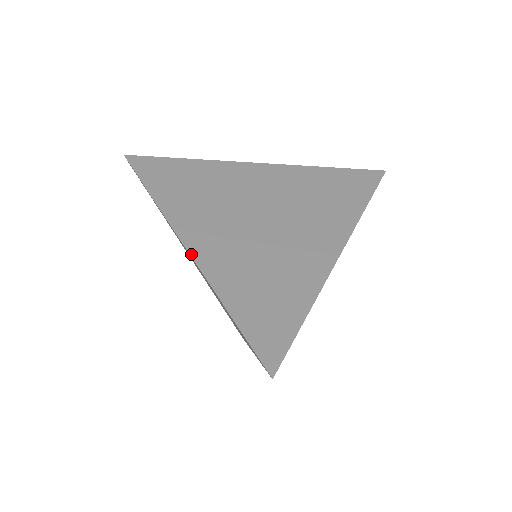
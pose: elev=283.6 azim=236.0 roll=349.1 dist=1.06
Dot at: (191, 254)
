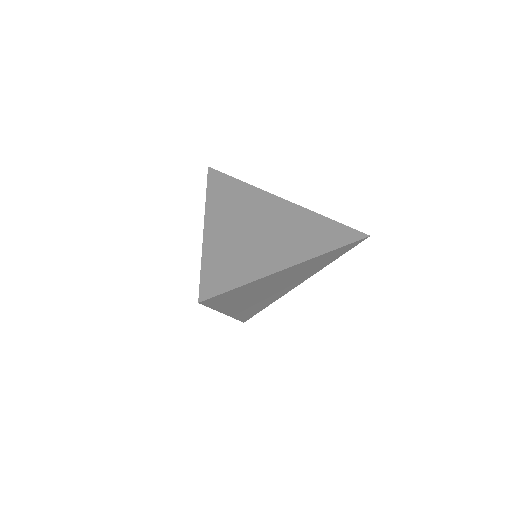
Dot at: (228, 315)
